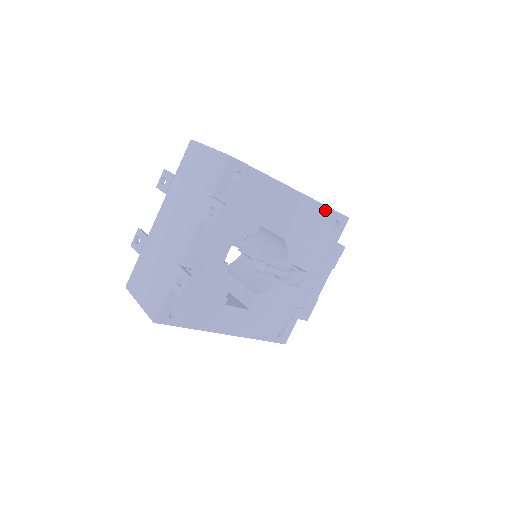
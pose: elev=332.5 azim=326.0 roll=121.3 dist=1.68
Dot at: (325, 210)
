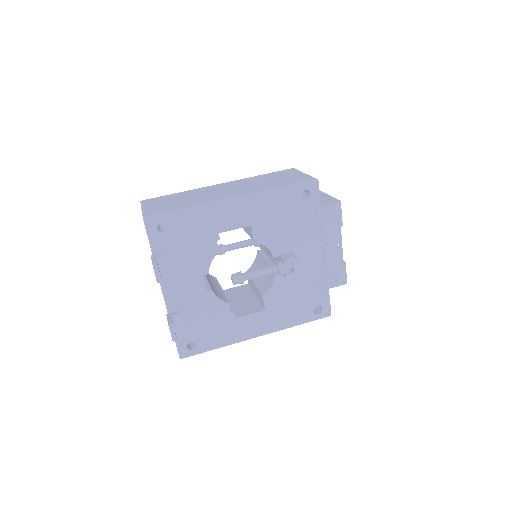
Dot at: (280, 192)
